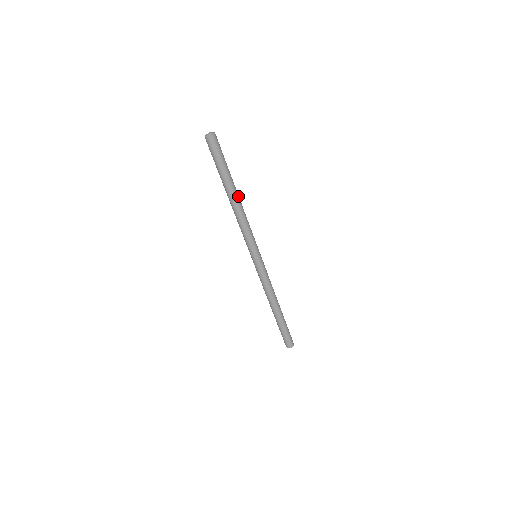
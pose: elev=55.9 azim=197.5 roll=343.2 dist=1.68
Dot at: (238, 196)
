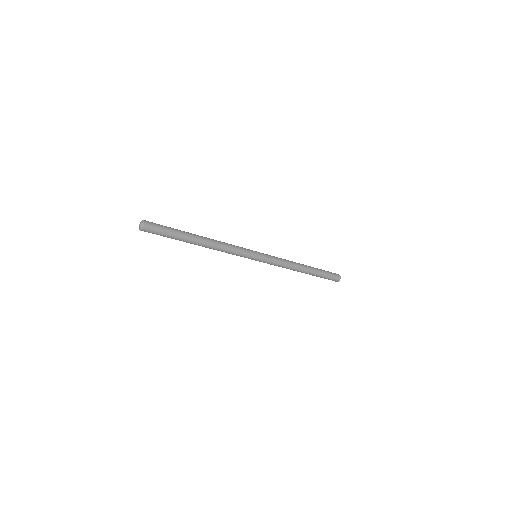
Dot at: (203, 238)
